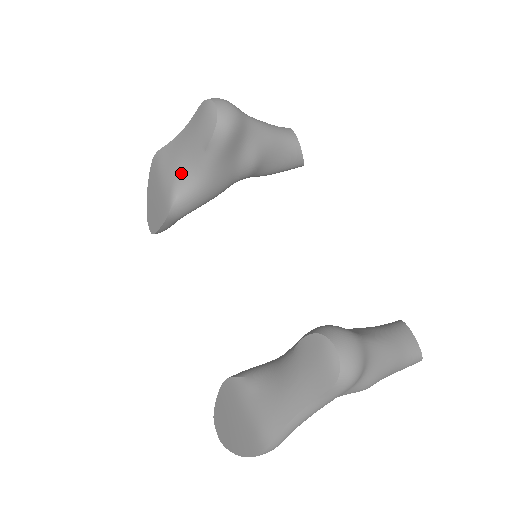
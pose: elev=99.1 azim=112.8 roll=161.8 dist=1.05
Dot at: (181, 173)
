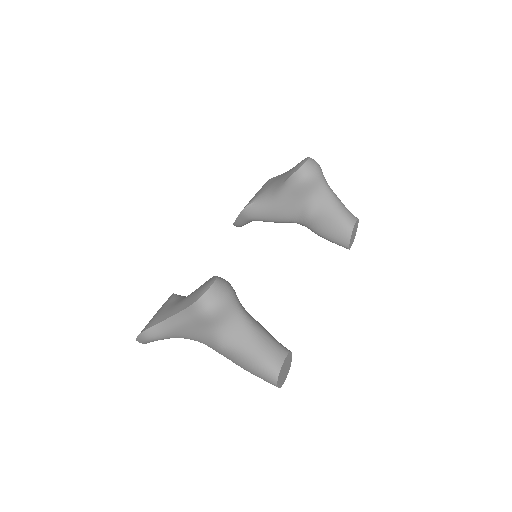
Dot at: (267, 191)
